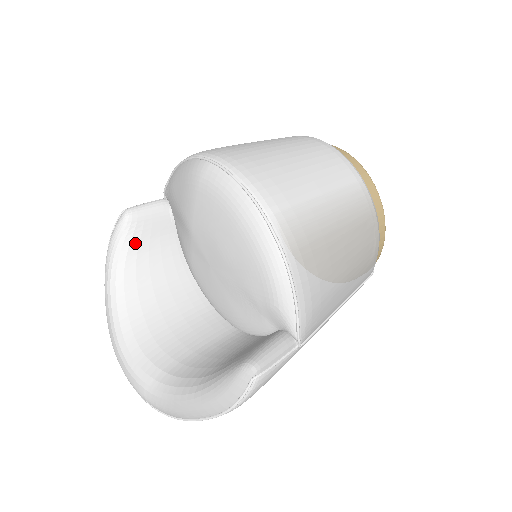
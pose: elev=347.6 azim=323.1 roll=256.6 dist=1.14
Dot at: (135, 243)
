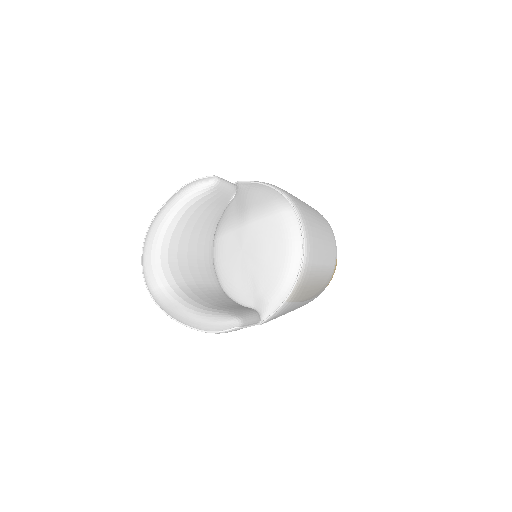
Dot at: (205, 198)
